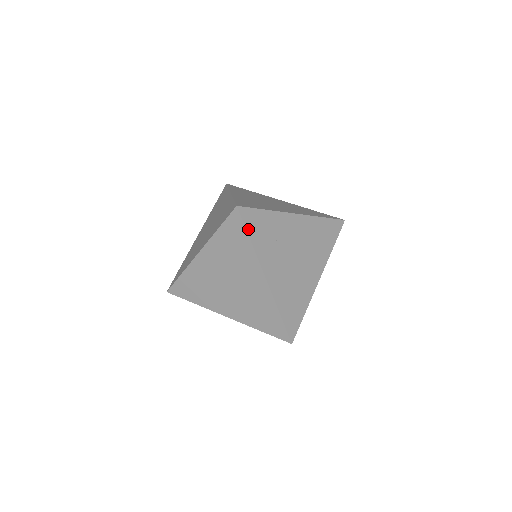
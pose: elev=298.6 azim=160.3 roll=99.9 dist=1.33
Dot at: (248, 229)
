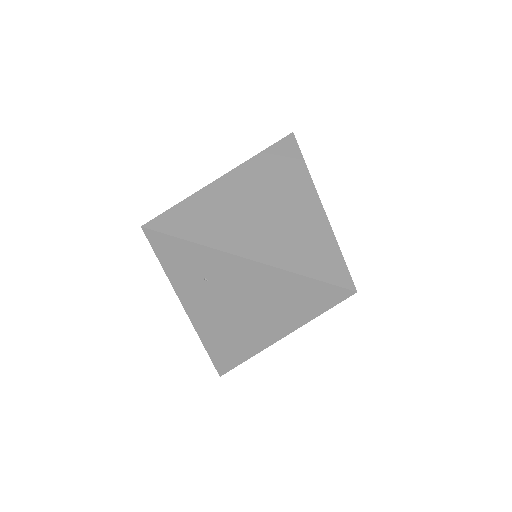
Dot at: (159, 255)
